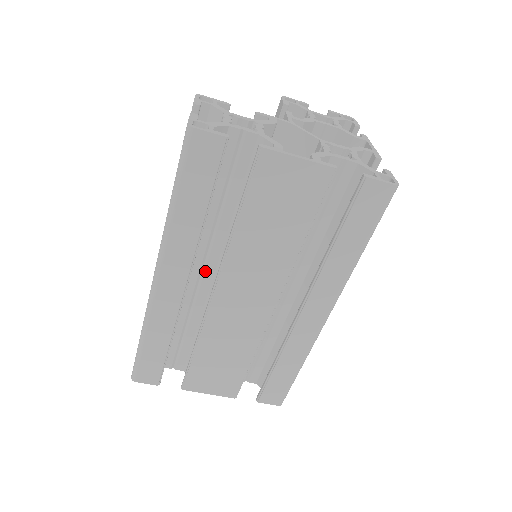
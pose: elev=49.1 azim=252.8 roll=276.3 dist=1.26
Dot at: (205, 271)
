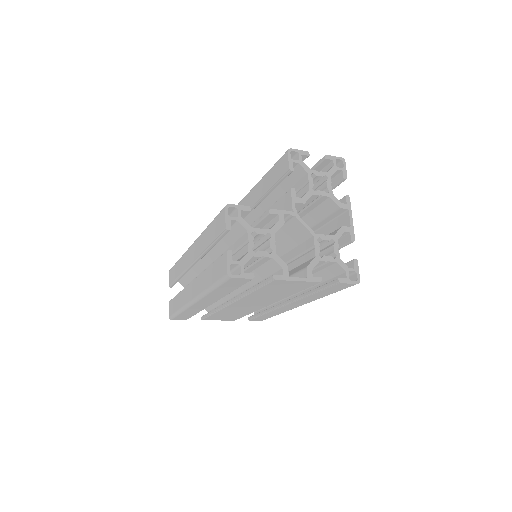
Dot at: occluded
